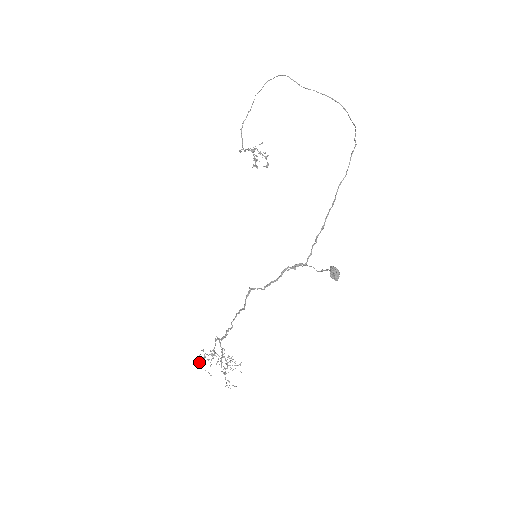
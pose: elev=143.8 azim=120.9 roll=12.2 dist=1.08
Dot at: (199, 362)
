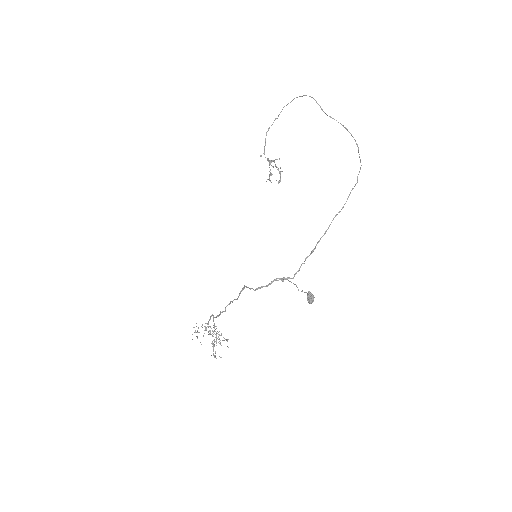
Dot at: (194, 332)
